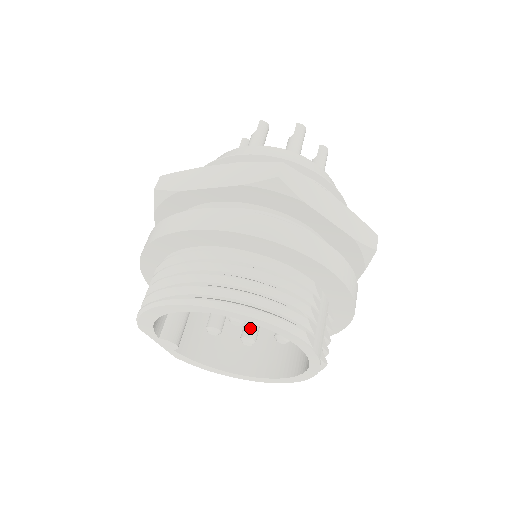
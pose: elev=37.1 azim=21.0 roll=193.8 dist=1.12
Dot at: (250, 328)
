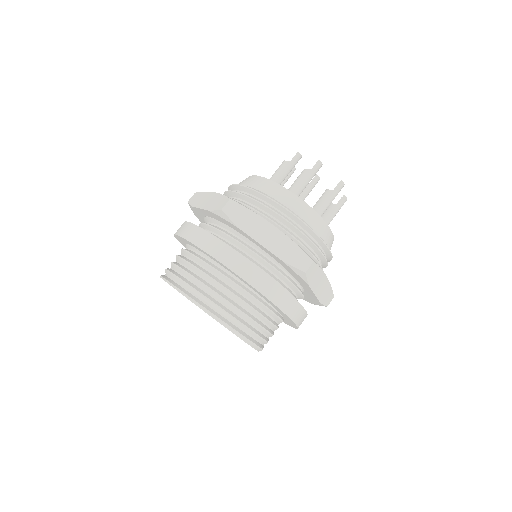
Dot at: occluded
